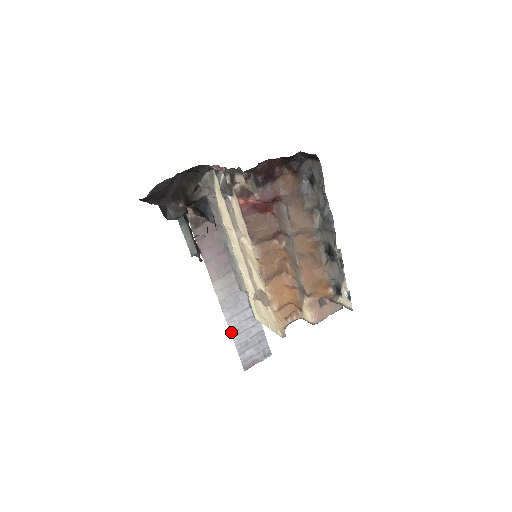
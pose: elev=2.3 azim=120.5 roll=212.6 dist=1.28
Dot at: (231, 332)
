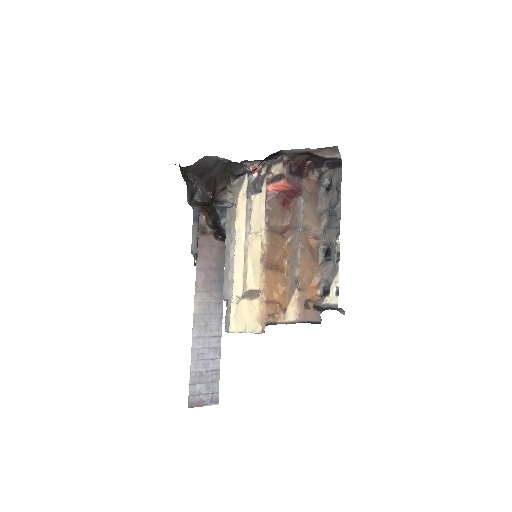
Dot at: (192, 353)
